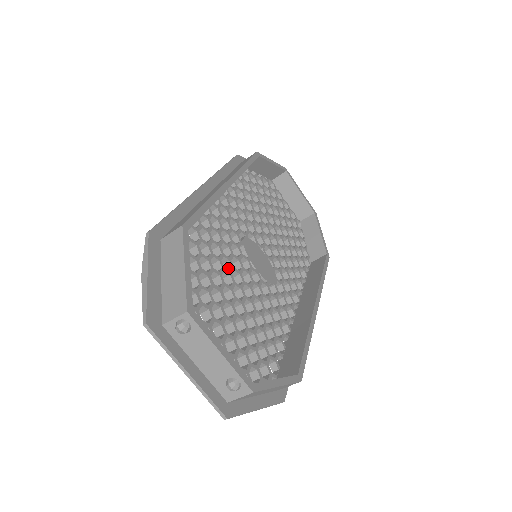
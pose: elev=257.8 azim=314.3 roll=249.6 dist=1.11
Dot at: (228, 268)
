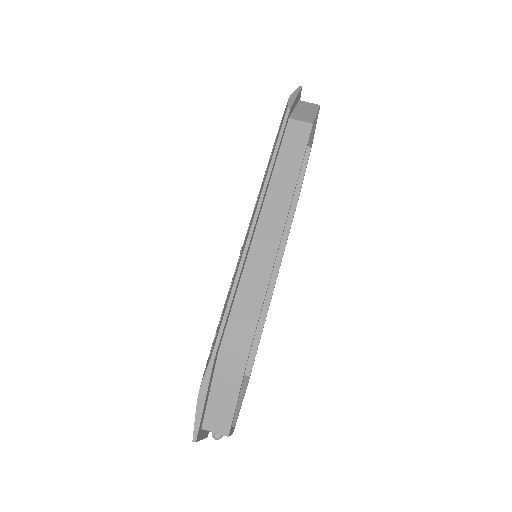
Dot at: occluded
